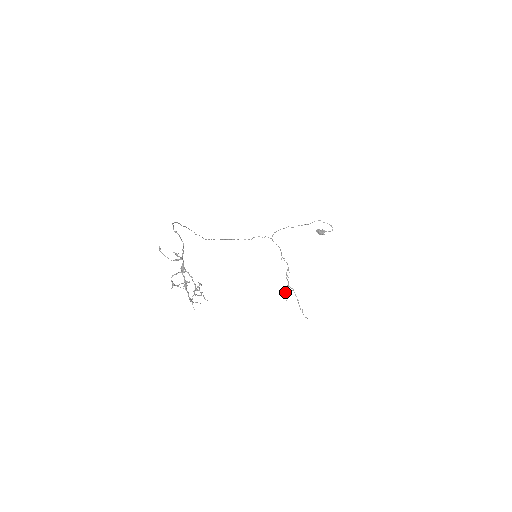
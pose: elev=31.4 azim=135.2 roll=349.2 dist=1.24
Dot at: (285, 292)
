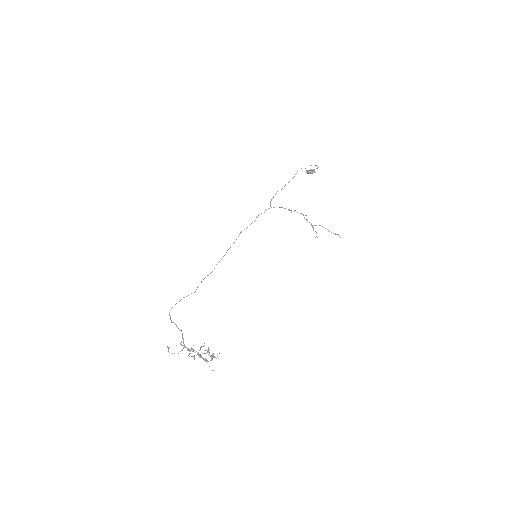
Dot at: occluded
